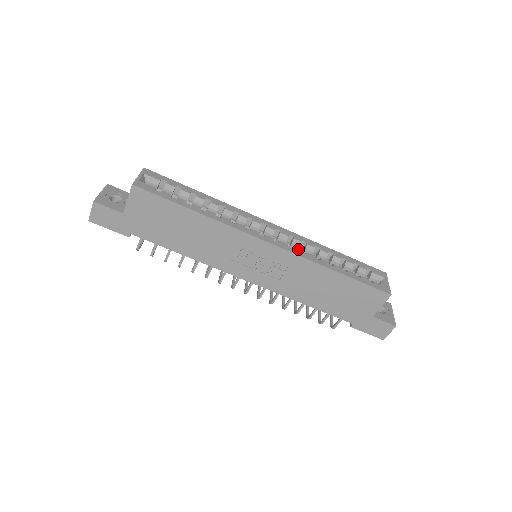
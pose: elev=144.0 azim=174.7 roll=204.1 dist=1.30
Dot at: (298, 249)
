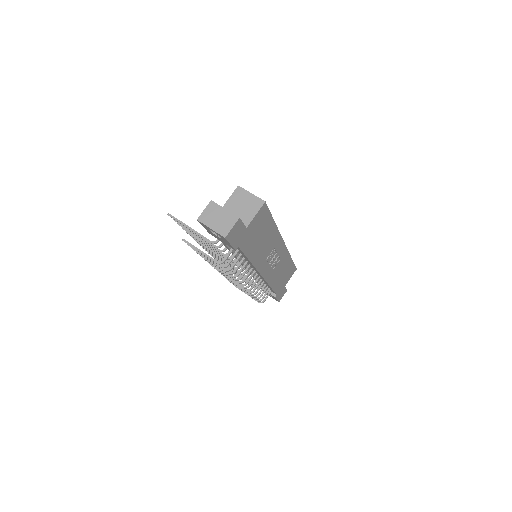
Dot at: occluded
